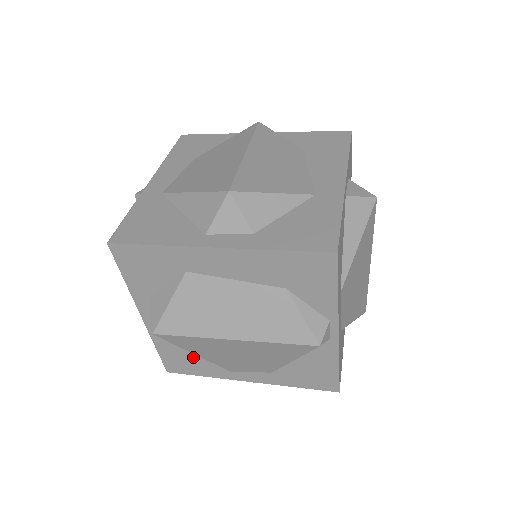
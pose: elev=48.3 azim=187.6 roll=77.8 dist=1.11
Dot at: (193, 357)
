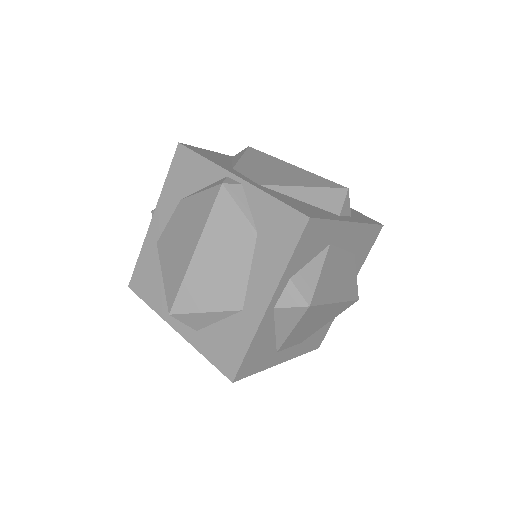
Dot at: occluded
